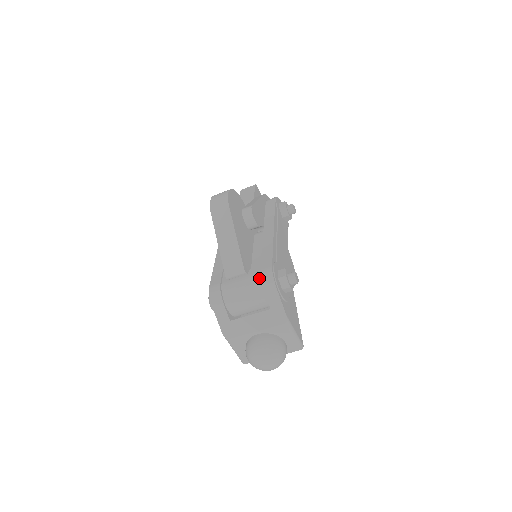
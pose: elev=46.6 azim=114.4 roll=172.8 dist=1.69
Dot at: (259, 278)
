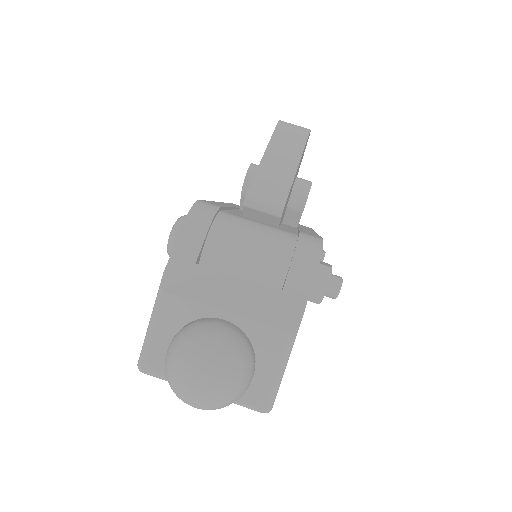
Dot at: (293, 238)
